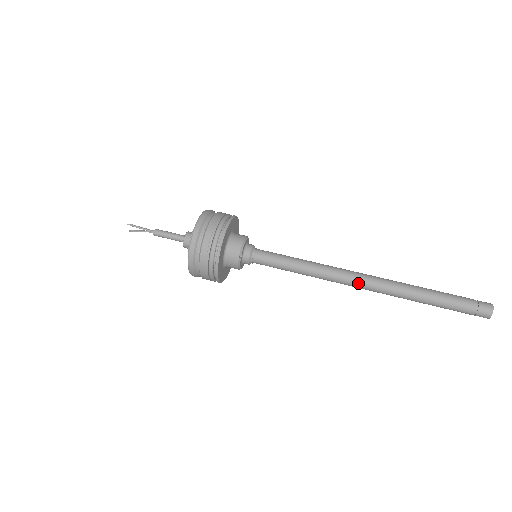
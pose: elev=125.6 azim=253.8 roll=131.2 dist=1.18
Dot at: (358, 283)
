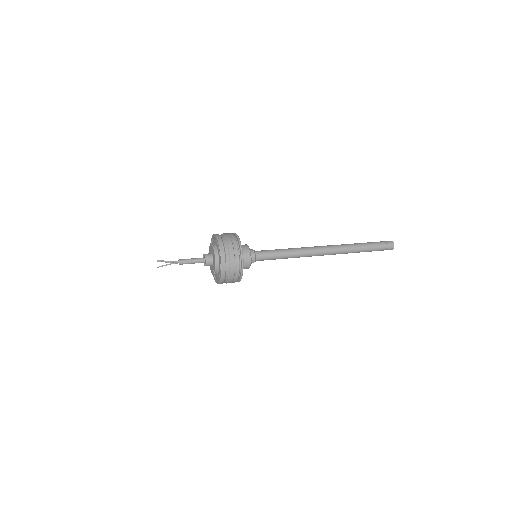
Dot at: (323, 249)
